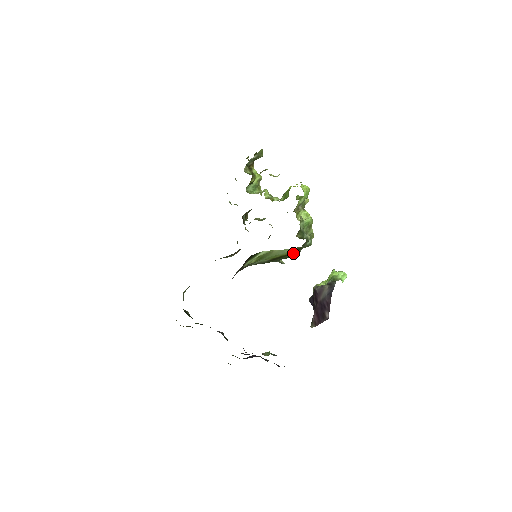
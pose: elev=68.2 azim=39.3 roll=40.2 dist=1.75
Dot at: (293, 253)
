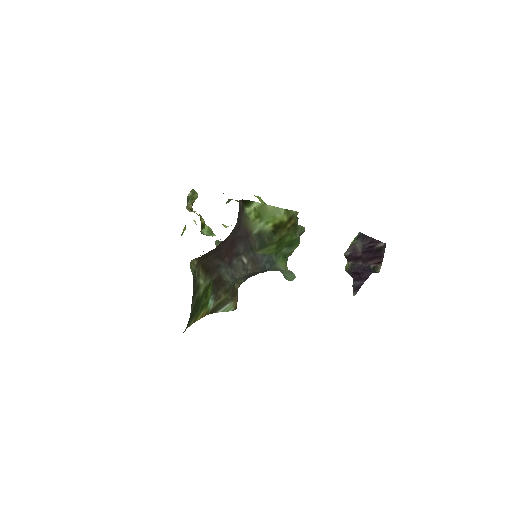
Dot at: (292, 231)
